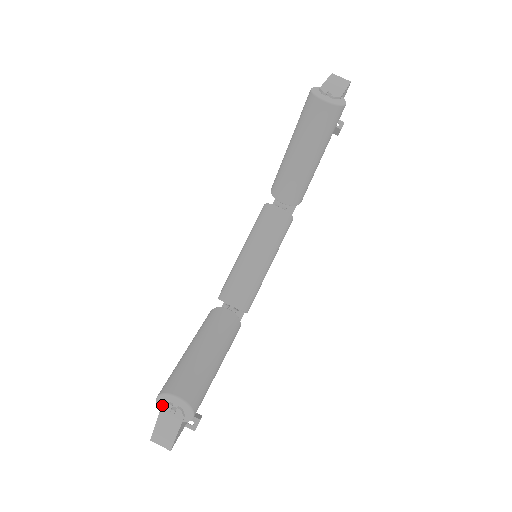
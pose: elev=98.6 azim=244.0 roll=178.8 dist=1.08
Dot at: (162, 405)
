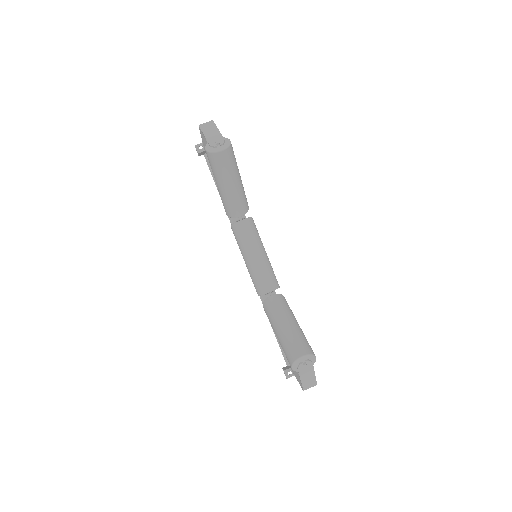
Dot at: (298, 368)
